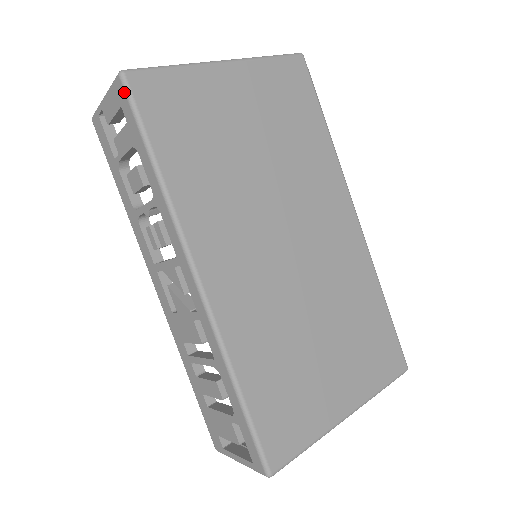
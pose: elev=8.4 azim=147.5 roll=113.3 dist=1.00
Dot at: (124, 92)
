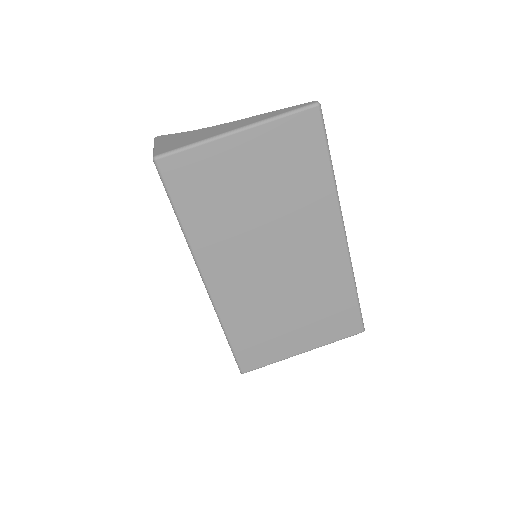
Dot at: occluded
